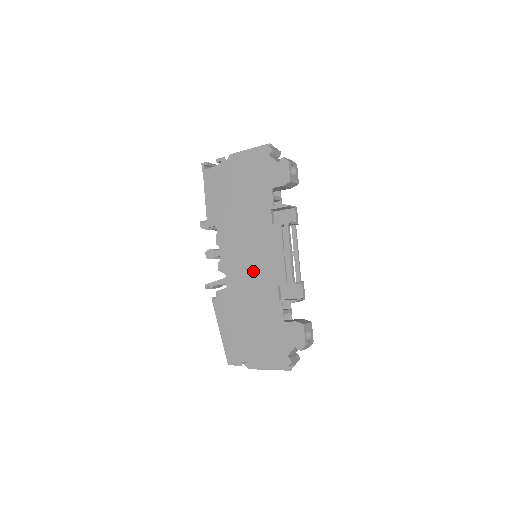
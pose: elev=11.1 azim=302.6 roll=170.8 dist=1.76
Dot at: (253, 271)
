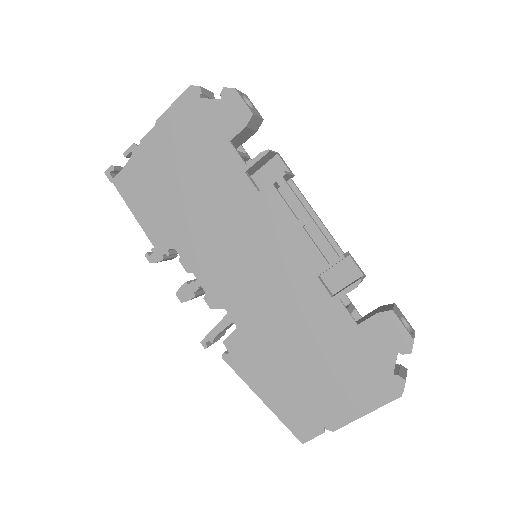
Dot at: (265, 278)
